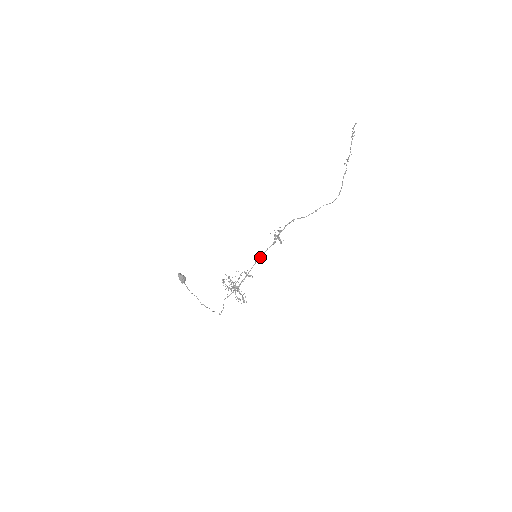
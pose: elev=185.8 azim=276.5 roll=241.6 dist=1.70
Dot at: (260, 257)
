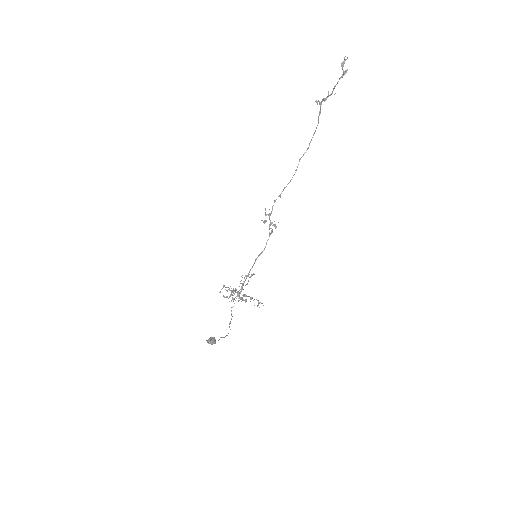
Dot at: (260, 254)
